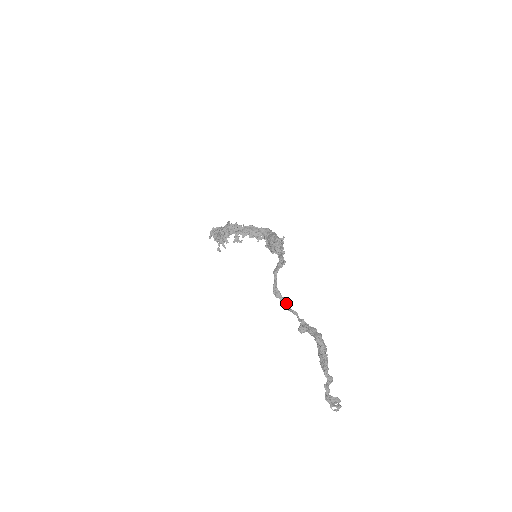
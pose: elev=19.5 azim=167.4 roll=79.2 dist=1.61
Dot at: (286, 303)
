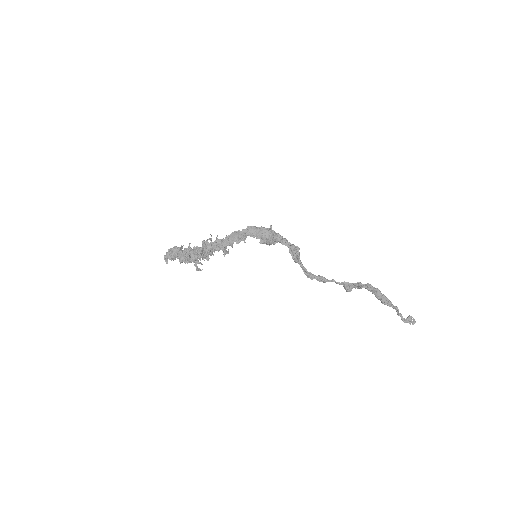
Dot at: (323, 279)
